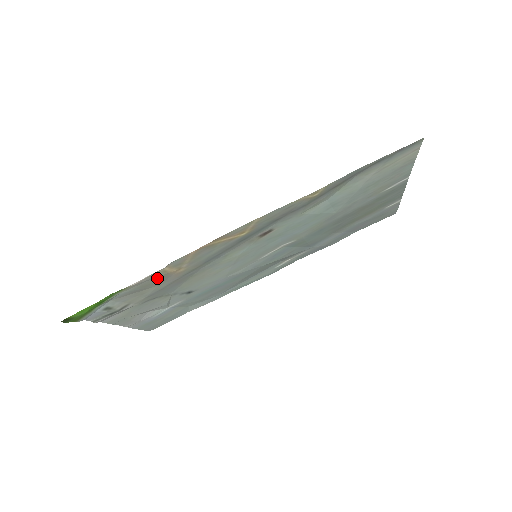
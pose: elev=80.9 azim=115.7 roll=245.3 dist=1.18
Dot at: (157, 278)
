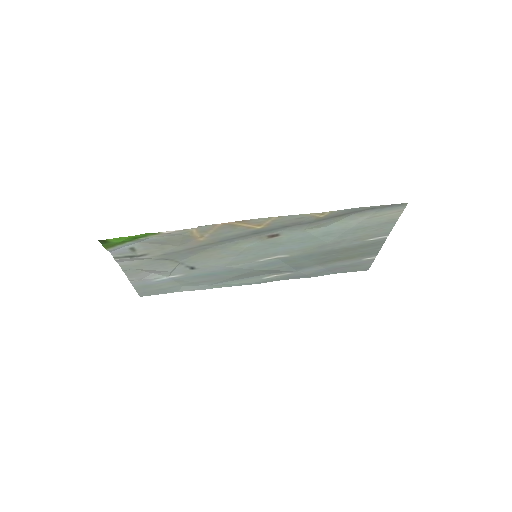
Dot at: (183, 237)
